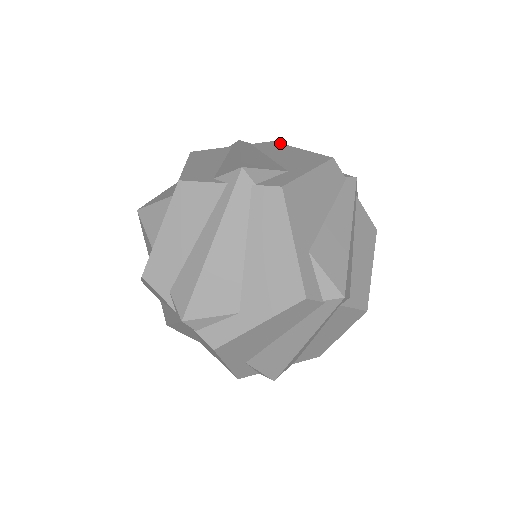
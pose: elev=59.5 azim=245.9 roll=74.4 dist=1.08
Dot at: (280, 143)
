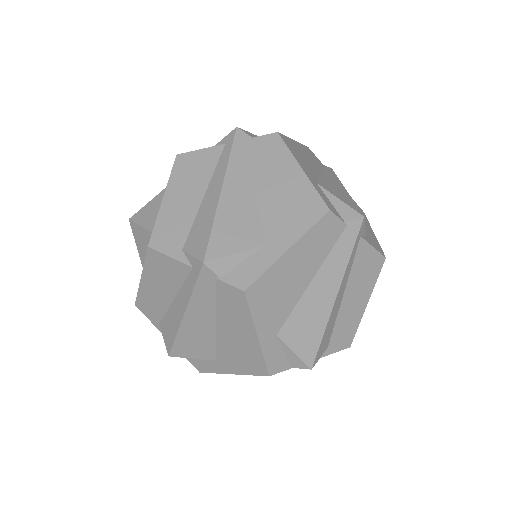
Dot at: occluded
